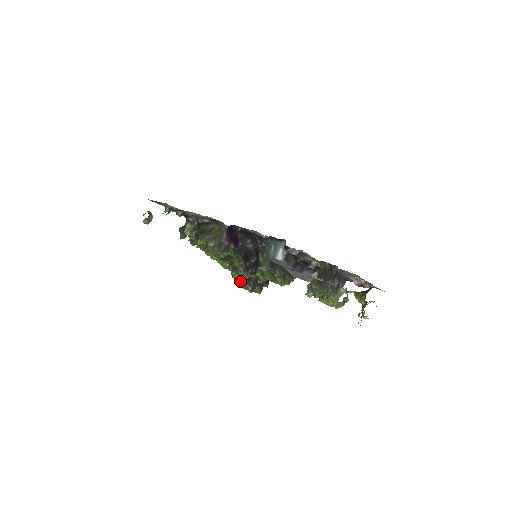
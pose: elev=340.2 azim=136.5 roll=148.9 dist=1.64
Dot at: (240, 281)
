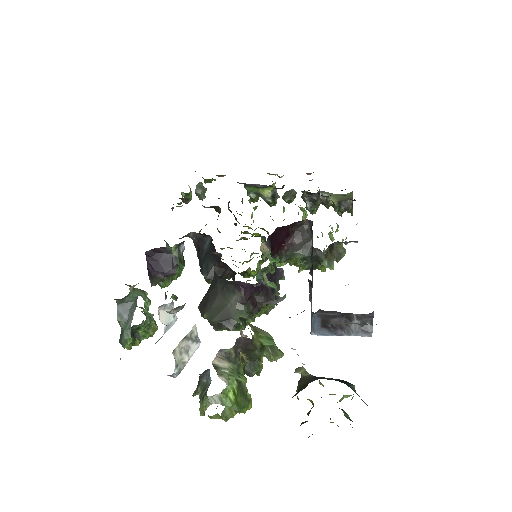
Dot at: occluded
